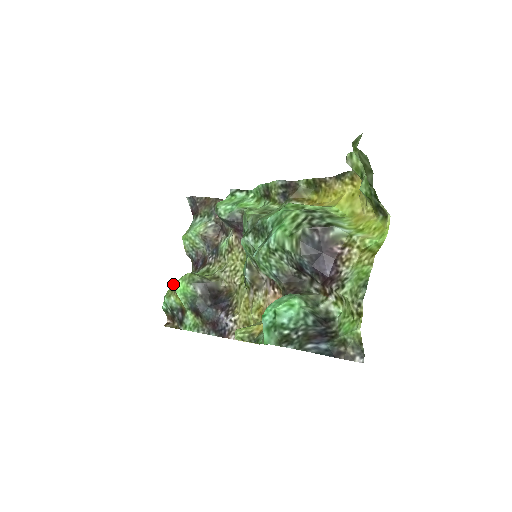
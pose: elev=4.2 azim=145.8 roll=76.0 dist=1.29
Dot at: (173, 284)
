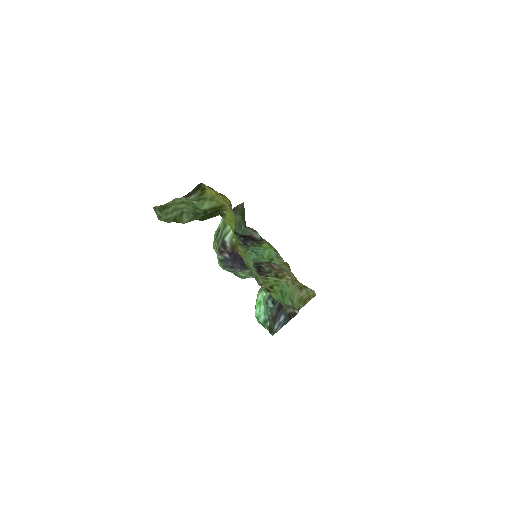
Dot at: occluded
